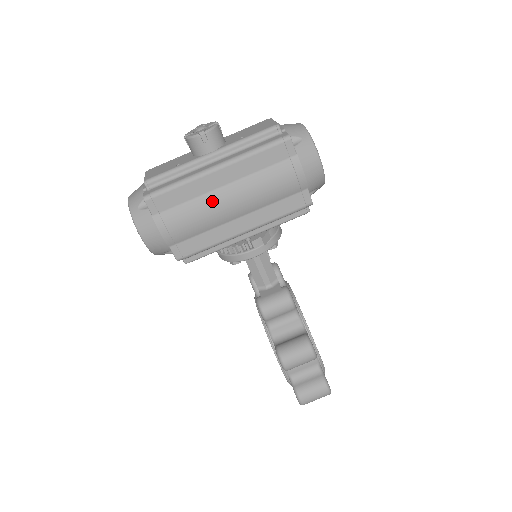
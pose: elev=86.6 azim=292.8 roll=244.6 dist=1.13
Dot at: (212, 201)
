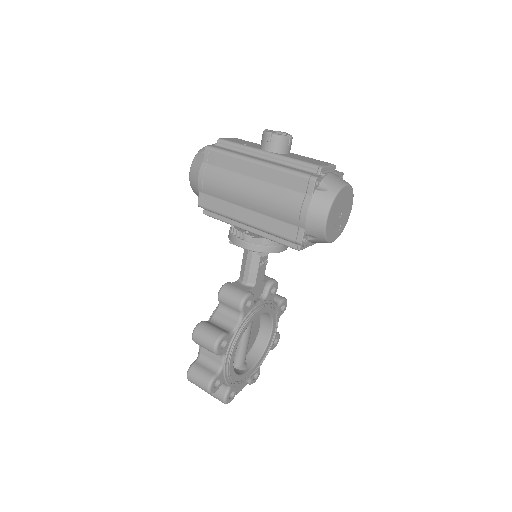
Dot at: (239, 182)
